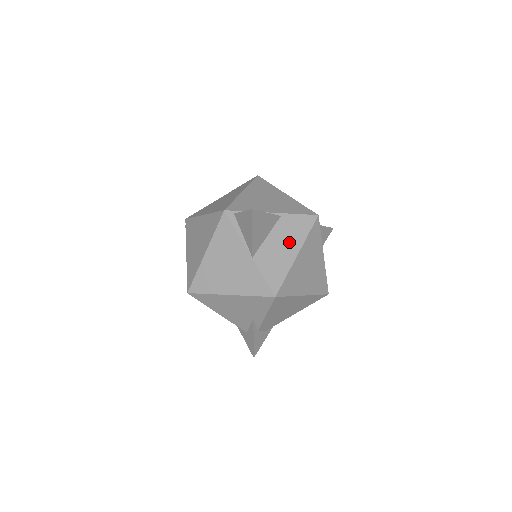
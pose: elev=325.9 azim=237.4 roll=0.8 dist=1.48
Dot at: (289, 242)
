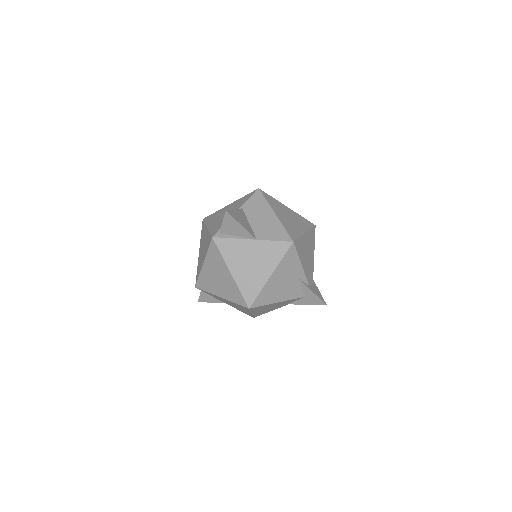
Dot at: (263, 214)
